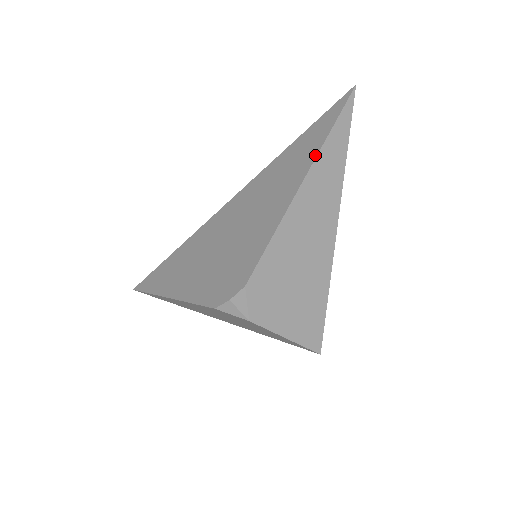
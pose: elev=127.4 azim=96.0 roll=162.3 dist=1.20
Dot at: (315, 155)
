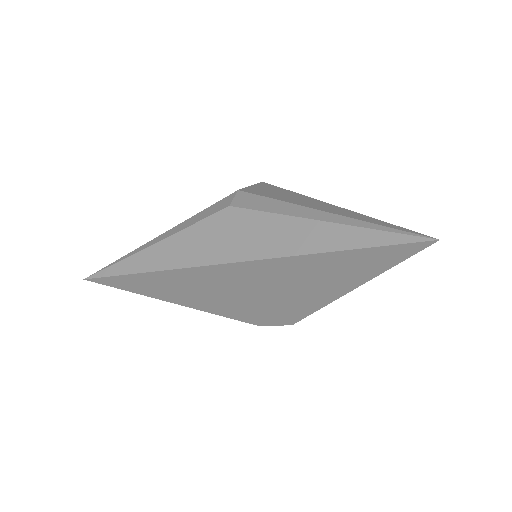
Dot at: (374, 276)
